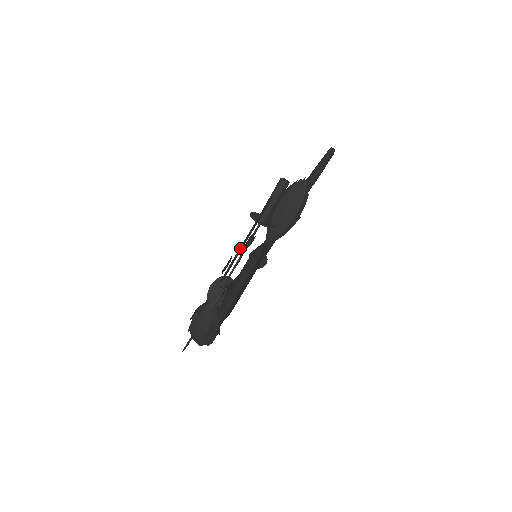
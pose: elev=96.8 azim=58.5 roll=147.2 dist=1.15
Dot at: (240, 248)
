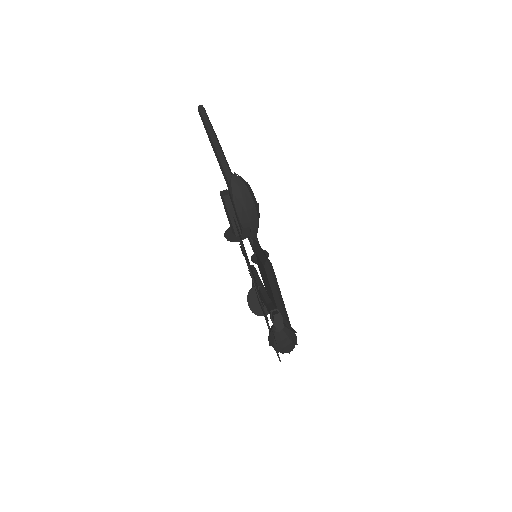
Dot at: (252, 273)
